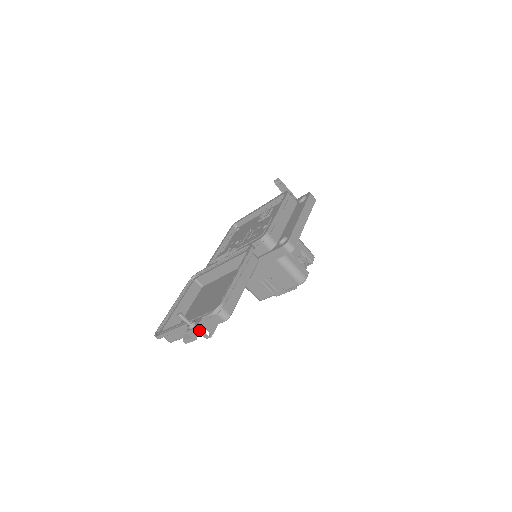
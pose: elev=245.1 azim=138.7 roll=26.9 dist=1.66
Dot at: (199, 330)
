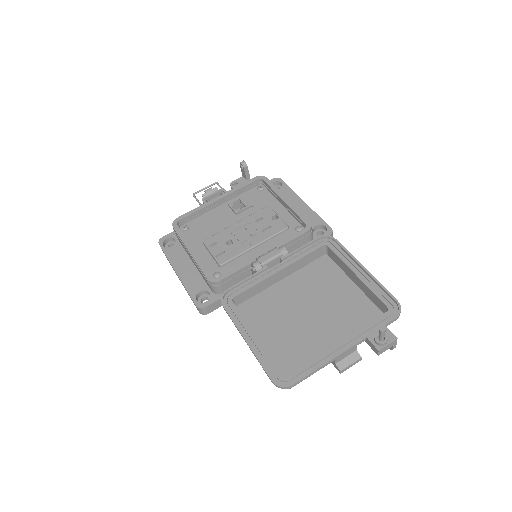
Dot at: occluded
